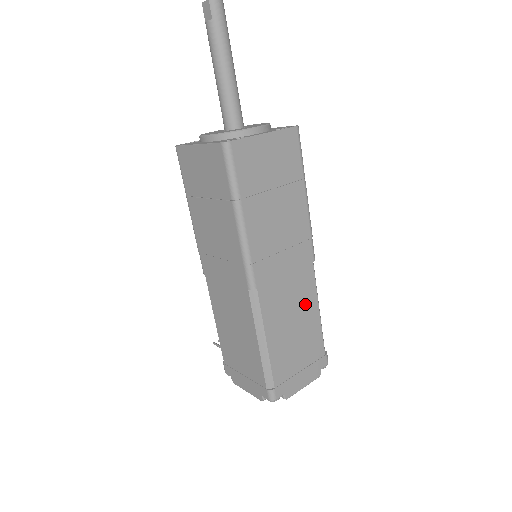
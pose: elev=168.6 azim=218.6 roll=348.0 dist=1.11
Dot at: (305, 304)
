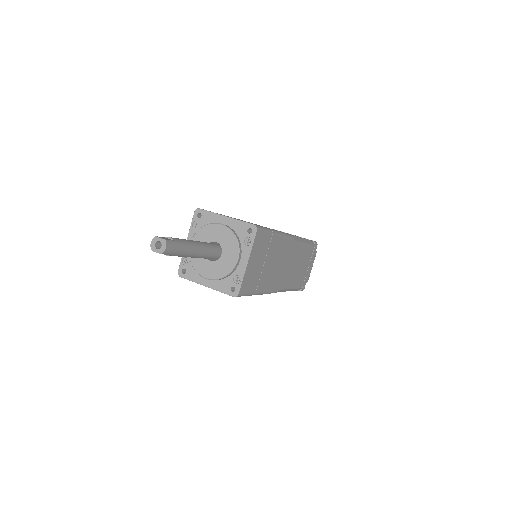
Dot at: (298, 254)
